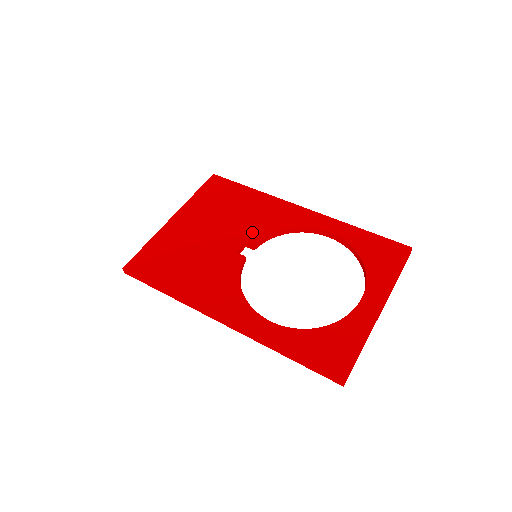
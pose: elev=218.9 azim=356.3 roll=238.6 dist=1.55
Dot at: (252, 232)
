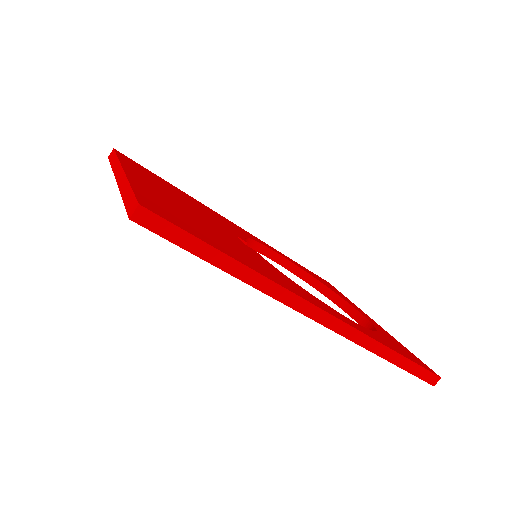
Dot at: (230, 229)
